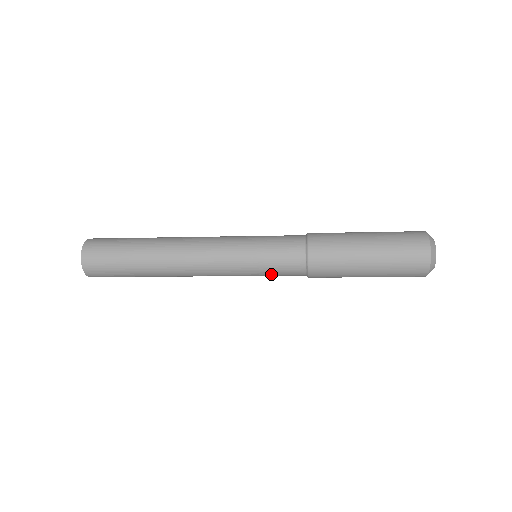
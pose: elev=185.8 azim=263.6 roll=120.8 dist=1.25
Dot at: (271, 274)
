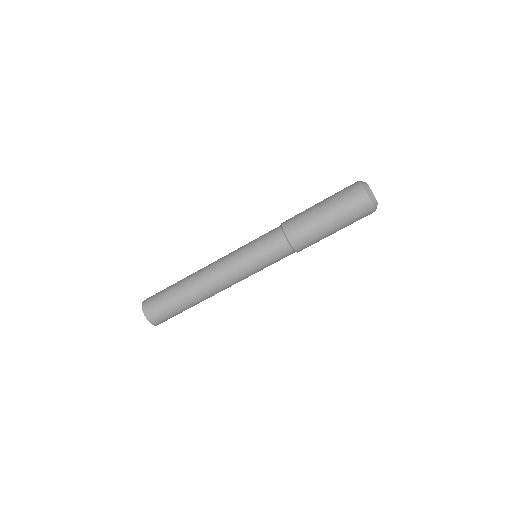
Dot at: (262, 249)
